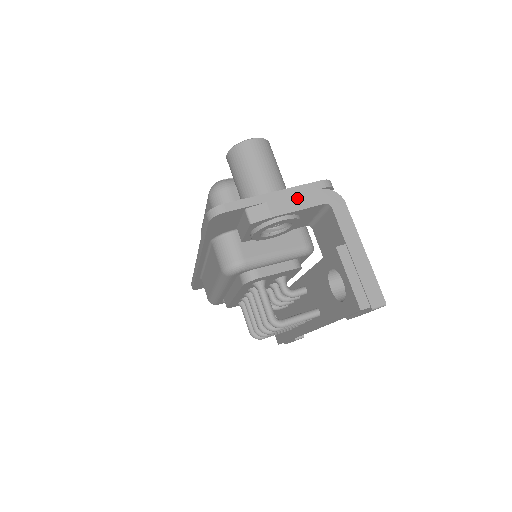
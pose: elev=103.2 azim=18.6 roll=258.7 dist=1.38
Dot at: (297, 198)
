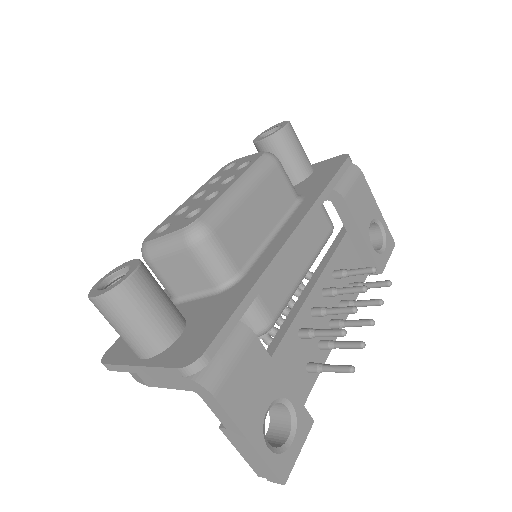
Dot at: (161, 378)
